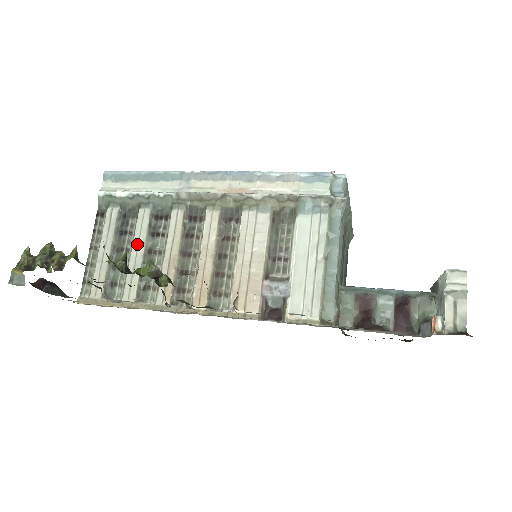
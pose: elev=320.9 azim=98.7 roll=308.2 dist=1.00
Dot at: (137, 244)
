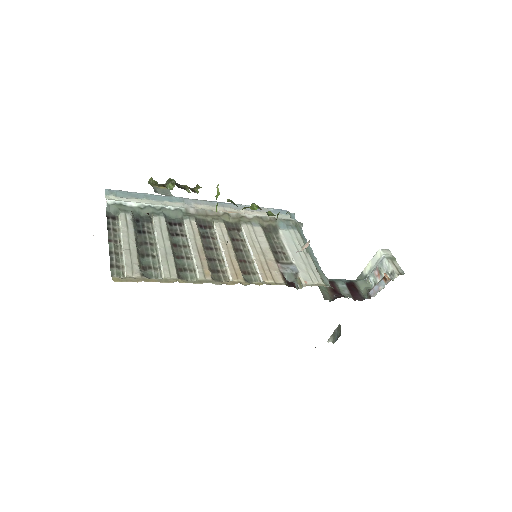
Dot at: (162, 239)
